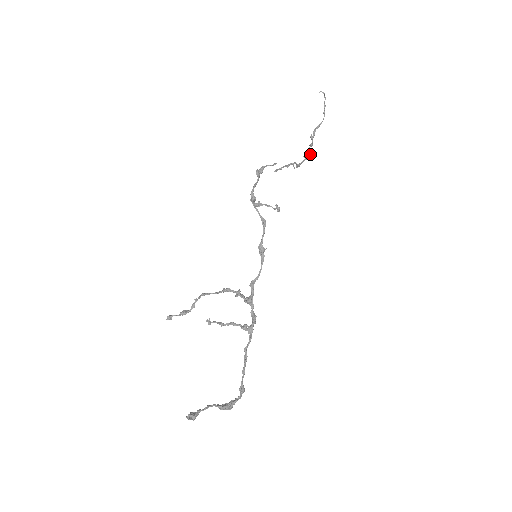
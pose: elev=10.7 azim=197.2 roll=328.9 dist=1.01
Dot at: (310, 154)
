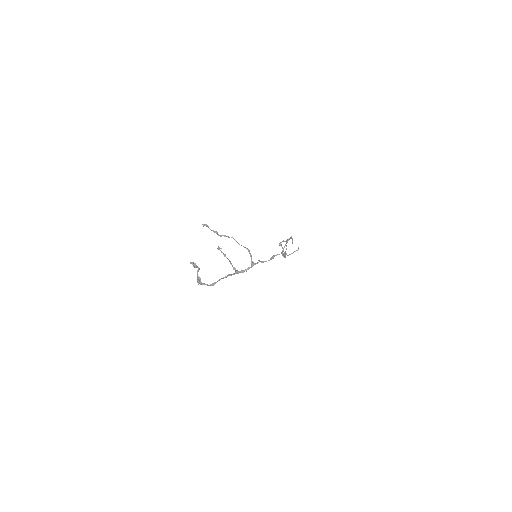
Dot at: occluded
